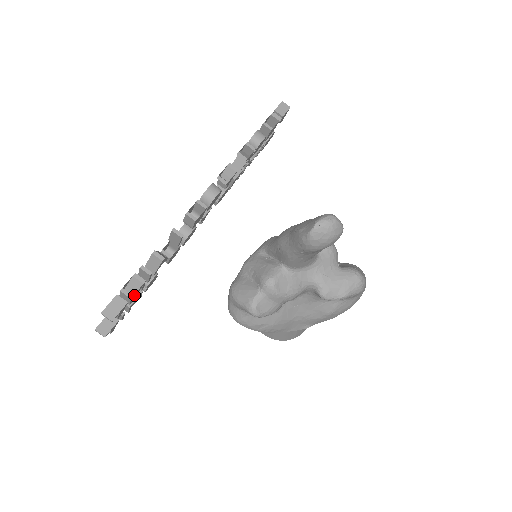
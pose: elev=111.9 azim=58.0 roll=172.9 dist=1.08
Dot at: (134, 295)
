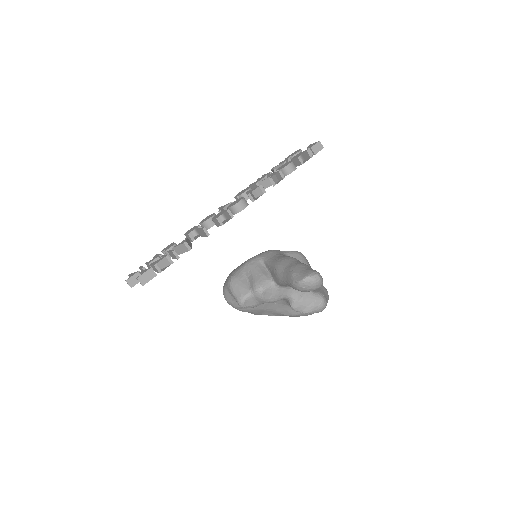
Dot at: (162, 270)
